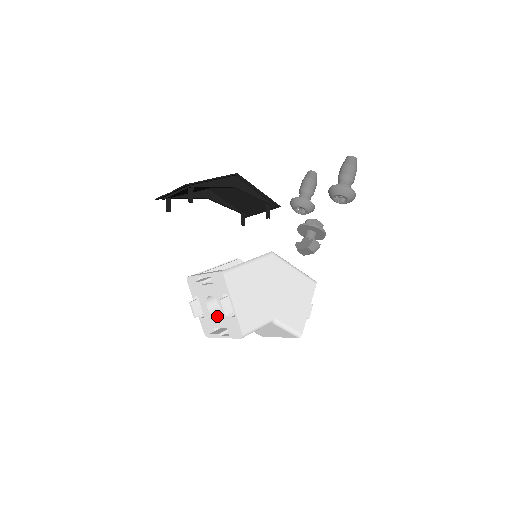
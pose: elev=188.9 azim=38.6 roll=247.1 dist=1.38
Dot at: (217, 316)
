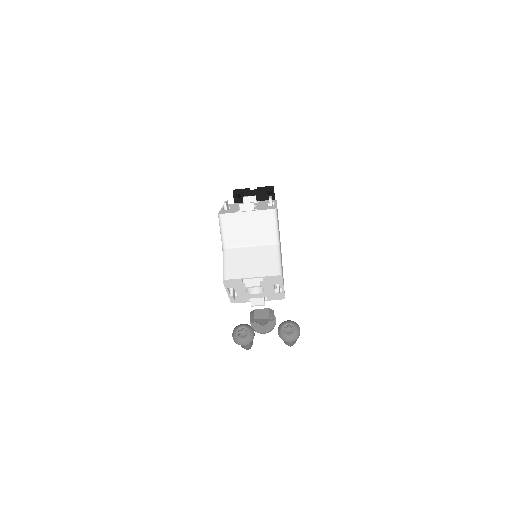
Dot at: occluded
